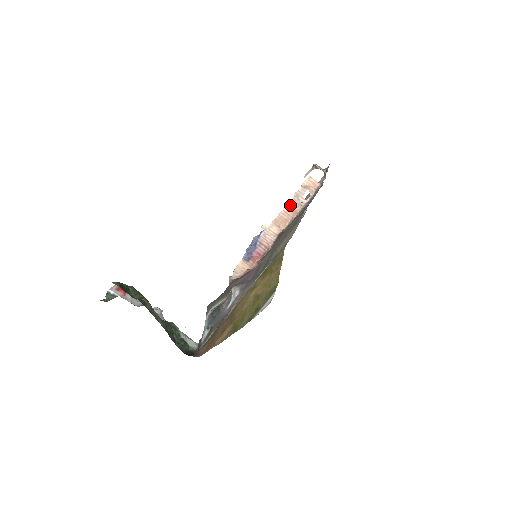
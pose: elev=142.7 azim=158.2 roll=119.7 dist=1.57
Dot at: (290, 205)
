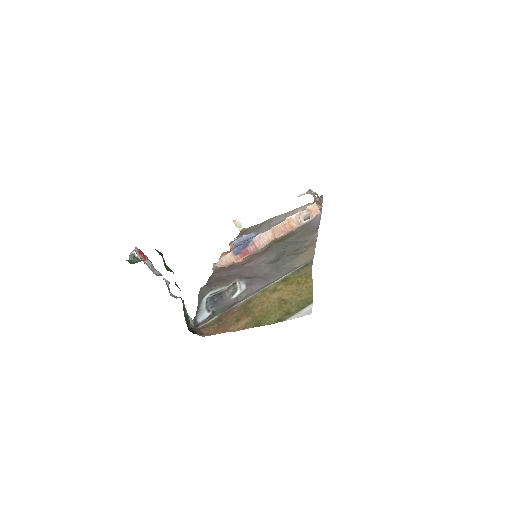
Dot at: (290, 220)
